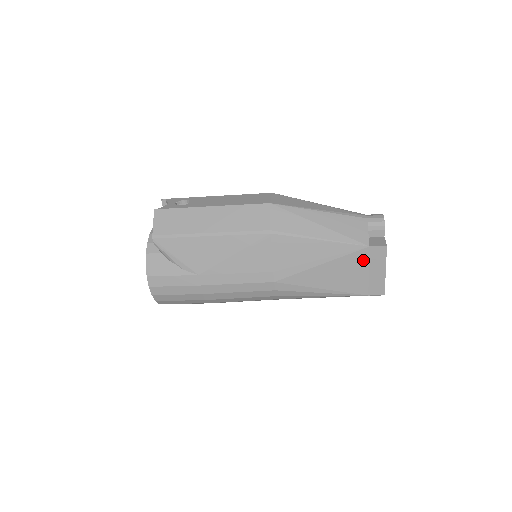
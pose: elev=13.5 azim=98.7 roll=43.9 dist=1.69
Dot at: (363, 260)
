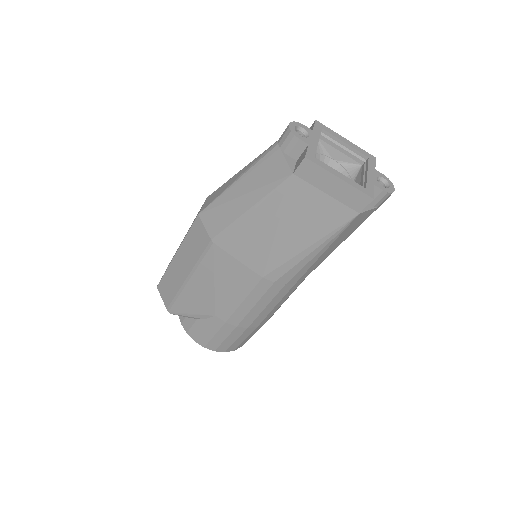
Dot at: (306, 190)
